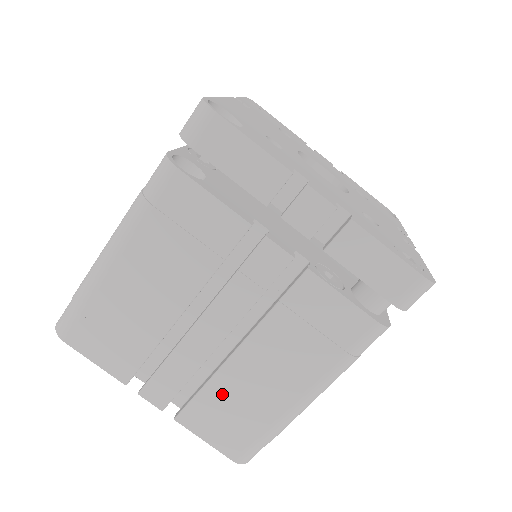
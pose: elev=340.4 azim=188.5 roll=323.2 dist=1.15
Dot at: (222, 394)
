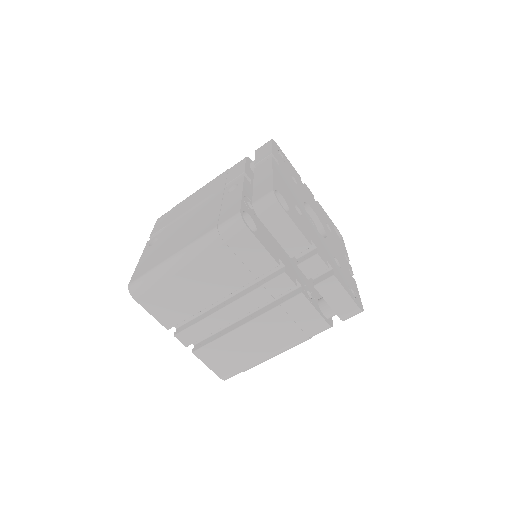
Dot at: (228, 344)
